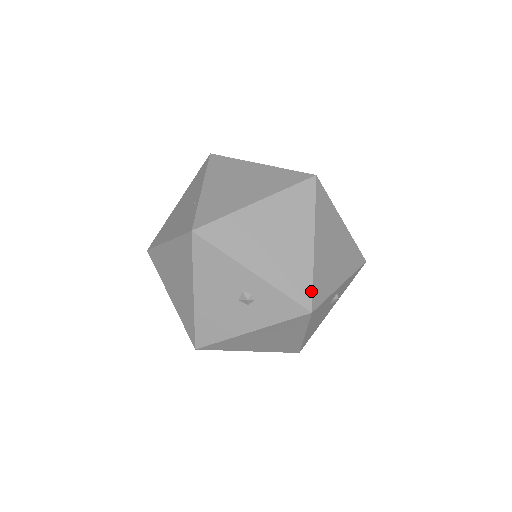
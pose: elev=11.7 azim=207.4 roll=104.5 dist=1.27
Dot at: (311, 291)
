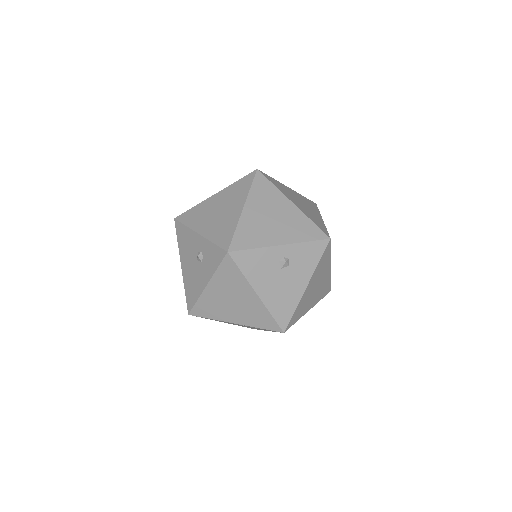
Dot at: (231, 238)
